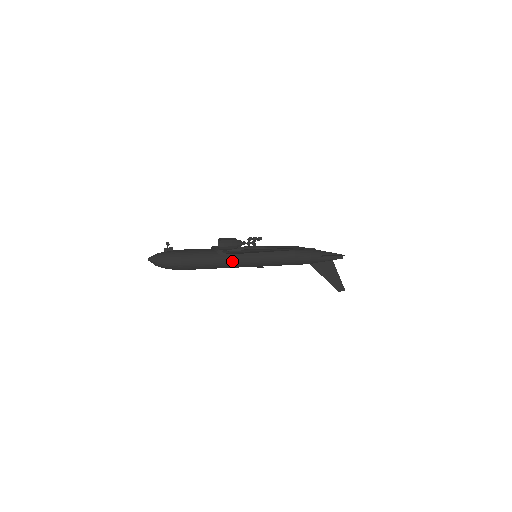
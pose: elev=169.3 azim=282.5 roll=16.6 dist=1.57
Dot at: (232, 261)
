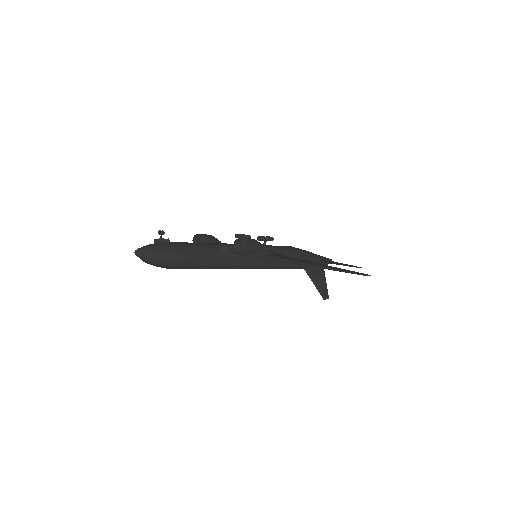
Dot at: (236, 263)
